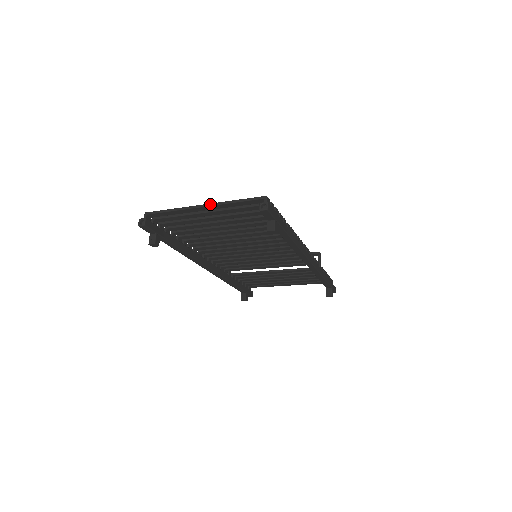
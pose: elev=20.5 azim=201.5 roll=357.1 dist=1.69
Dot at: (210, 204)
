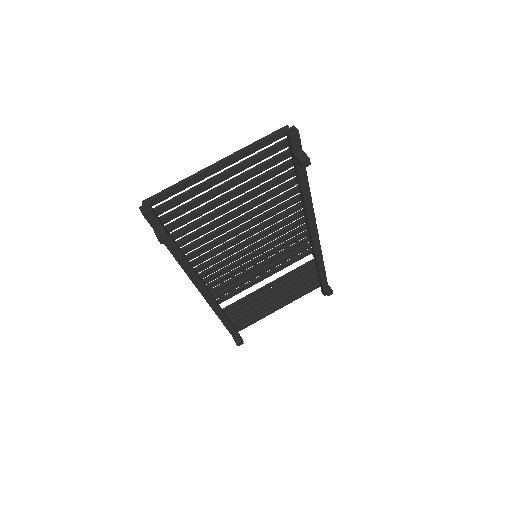
Dot at: (225, 158)
